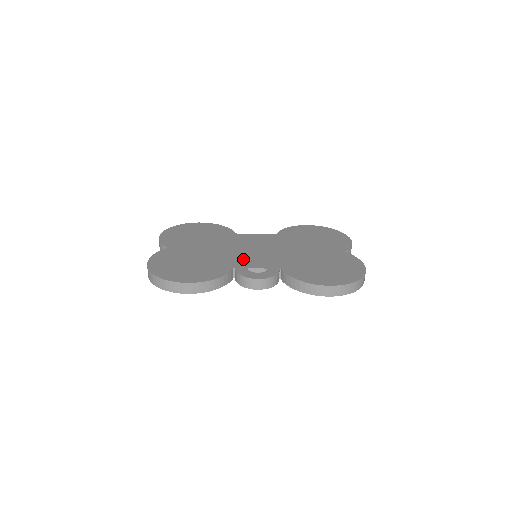
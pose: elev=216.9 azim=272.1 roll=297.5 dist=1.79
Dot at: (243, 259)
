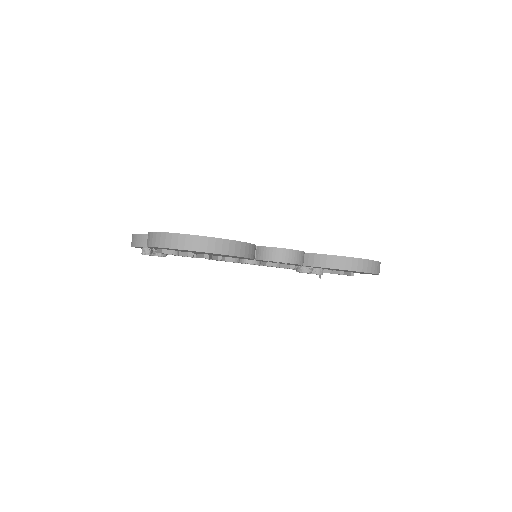
Dot at: occluded
